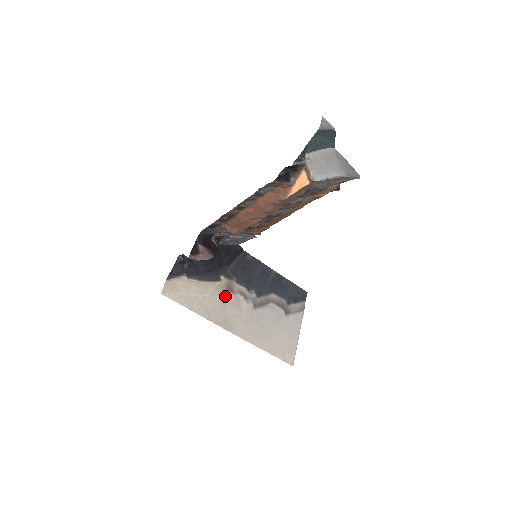
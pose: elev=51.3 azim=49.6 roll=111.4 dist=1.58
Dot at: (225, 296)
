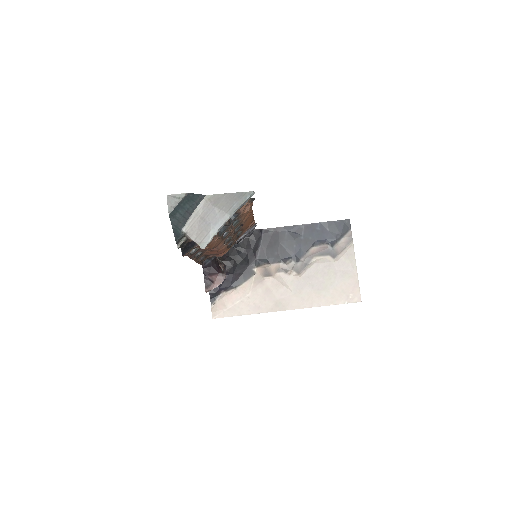
Dot at: (266, 283)
